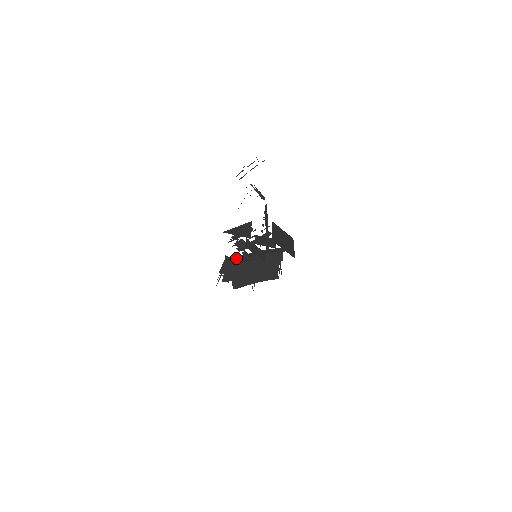
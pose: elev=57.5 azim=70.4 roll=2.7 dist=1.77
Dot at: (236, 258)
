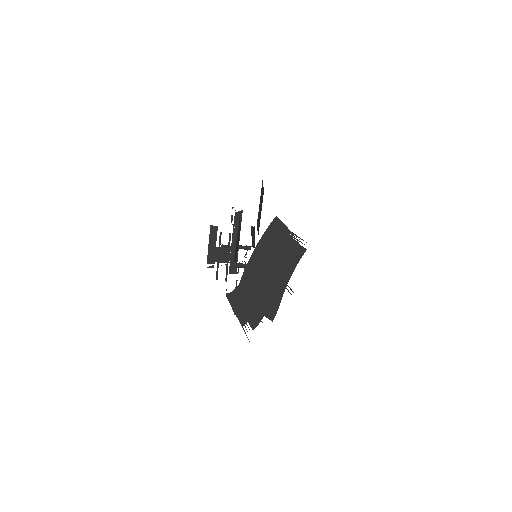
Dot at: occluded
